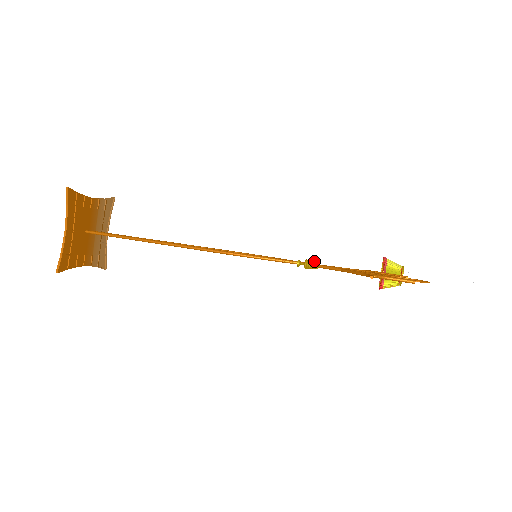
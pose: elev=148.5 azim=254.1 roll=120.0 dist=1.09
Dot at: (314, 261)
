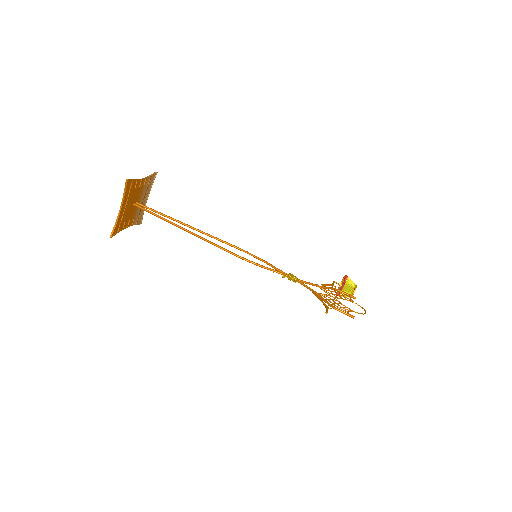
Dot at: (295, 276)
